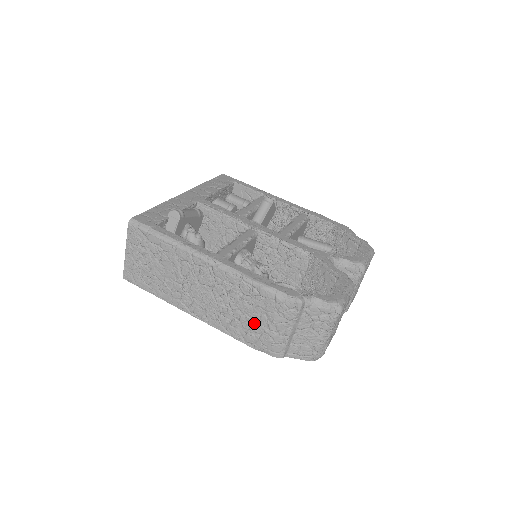
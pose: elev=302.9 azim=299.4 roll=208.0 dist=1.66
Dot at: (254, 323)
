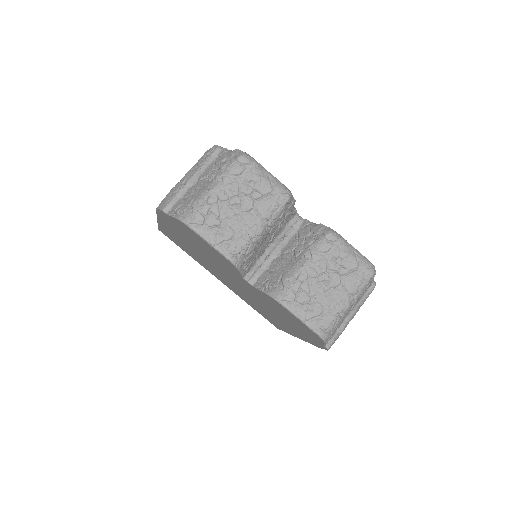
Dot at: occluded
